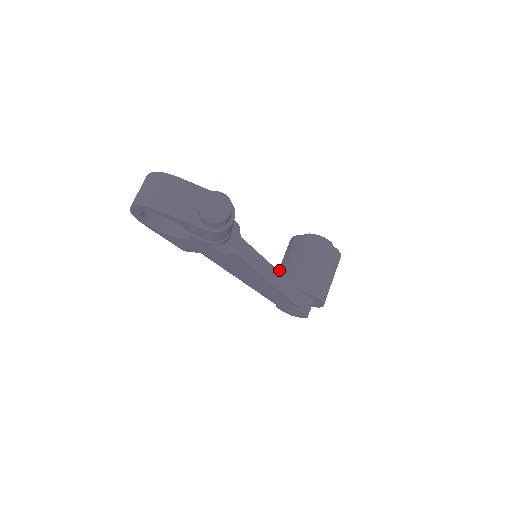
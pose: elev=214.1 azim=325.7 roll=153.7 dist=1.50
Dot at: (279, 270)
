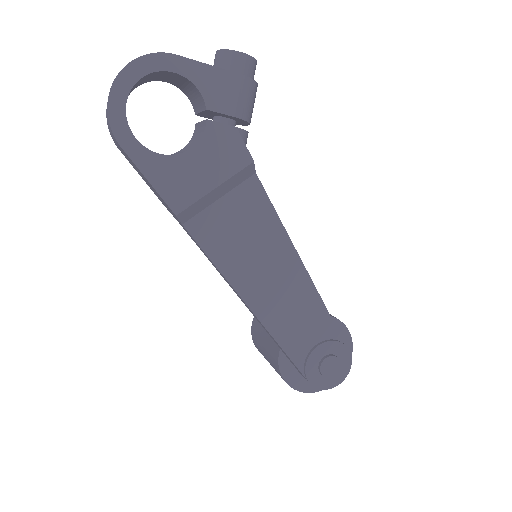
Dot at: occluded
